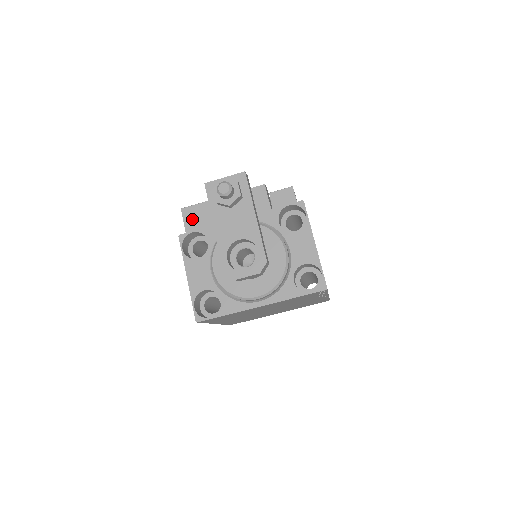
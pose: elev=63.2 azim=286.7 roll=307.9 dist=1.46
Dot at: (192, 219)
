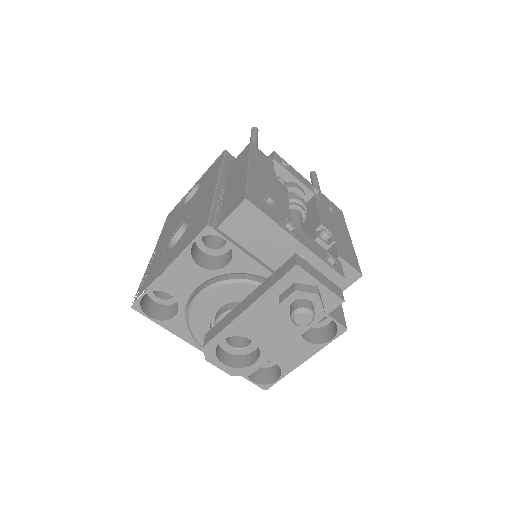
Dot at: (242, 223)
